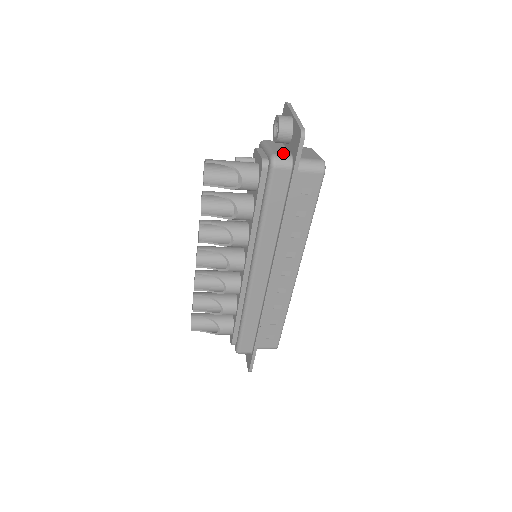
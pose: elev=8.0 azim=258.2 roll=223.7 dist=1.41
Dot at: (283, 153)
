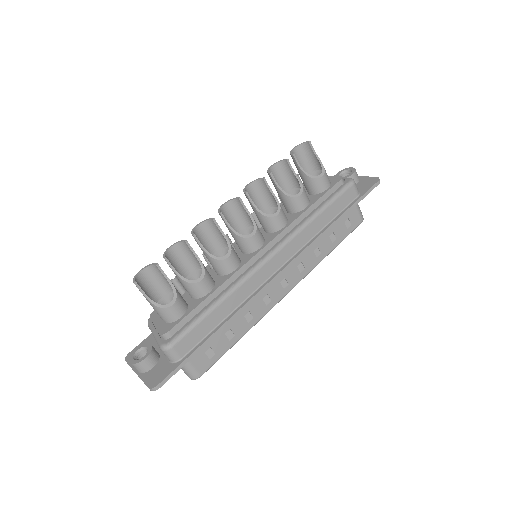
Dot at: occluded
